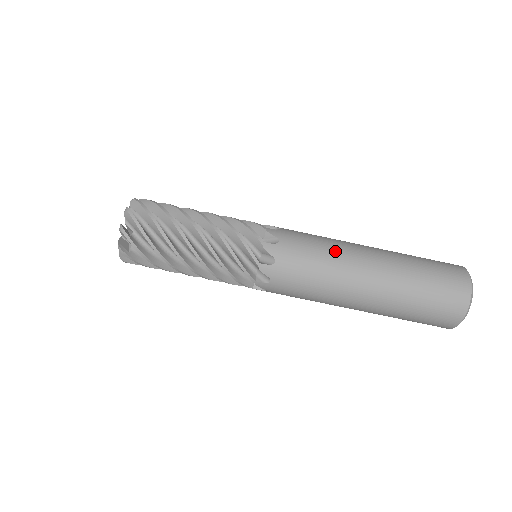
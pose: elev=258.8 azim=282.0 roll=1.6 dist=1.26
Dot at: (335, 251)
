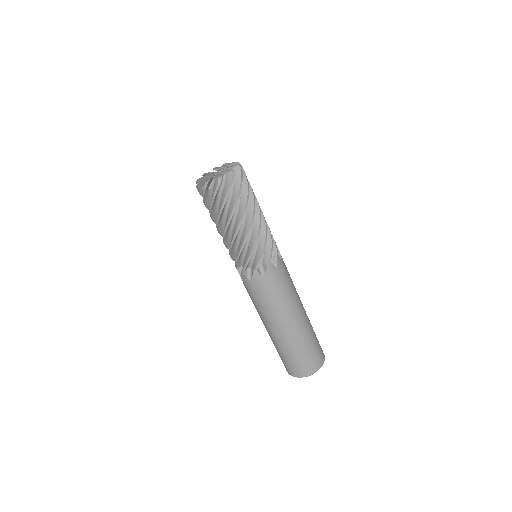
Dot at: (280, 307)
